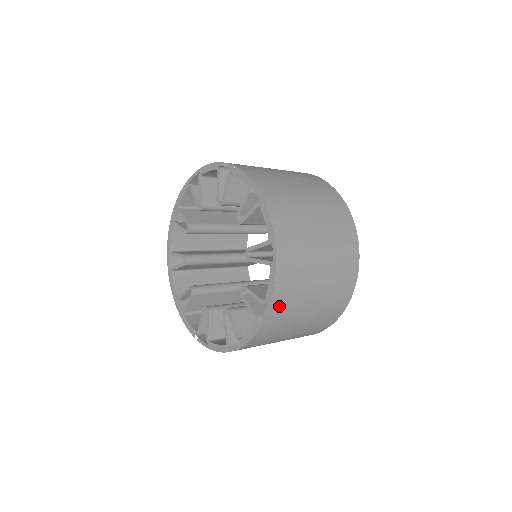
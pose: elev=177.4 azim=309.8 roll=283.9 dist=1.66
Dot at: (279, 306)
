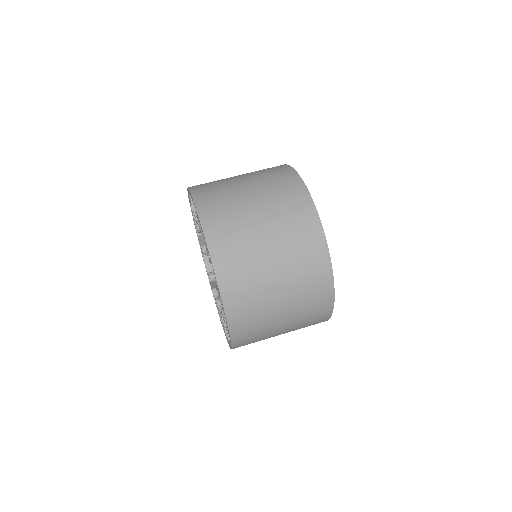
Dot at: occluded
